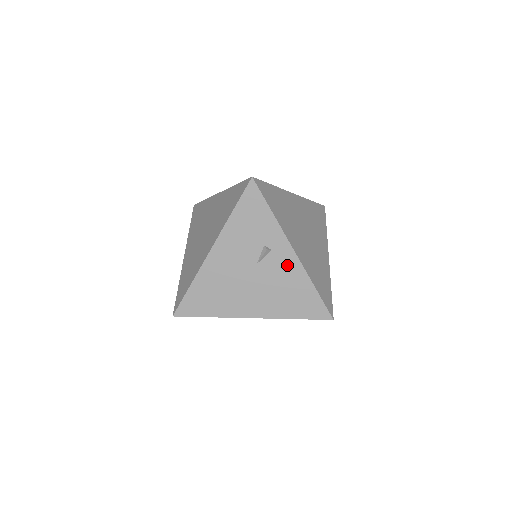
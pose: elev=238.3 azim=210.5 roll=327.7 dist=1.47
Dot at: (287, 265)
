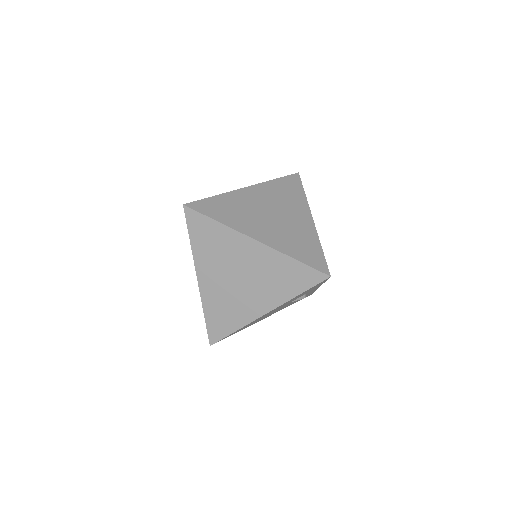
Dot at: occluded
